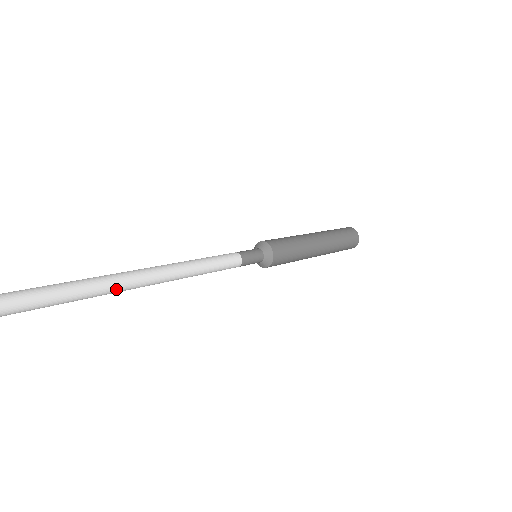
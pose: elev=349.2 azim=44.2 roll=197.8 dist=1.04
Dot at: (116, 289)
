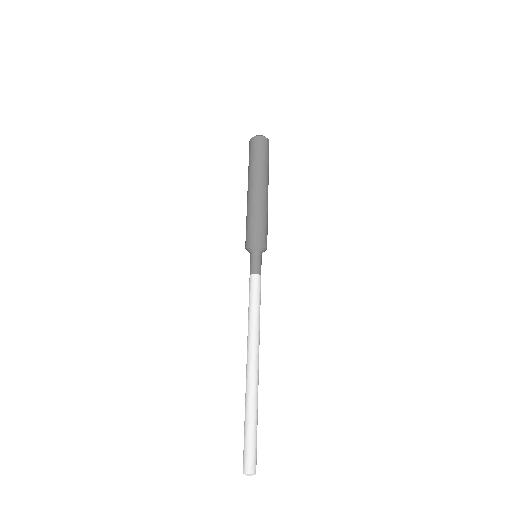
Dot at: occluded
